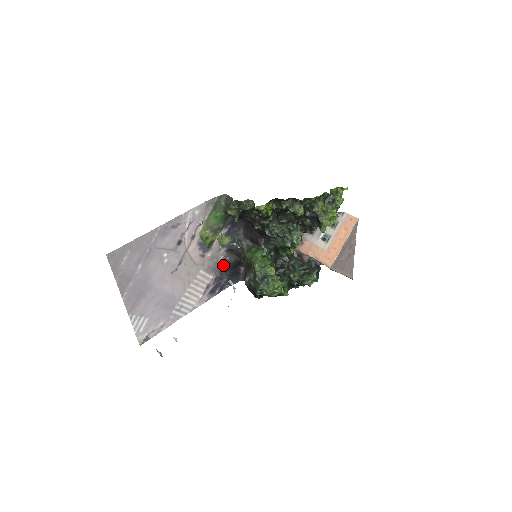
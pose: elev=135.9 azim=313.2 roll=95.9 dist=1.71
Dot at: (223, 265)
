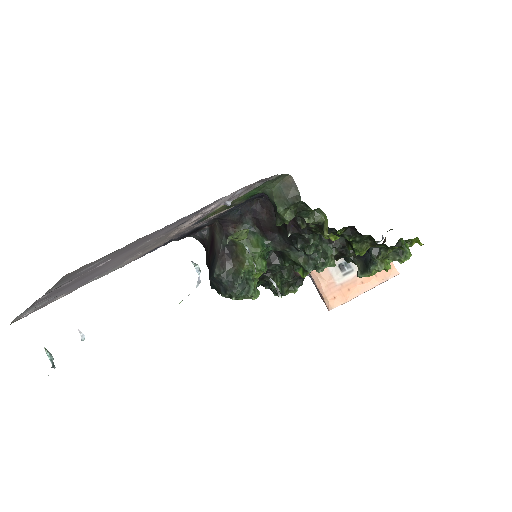
Dot at: (193, 228)
